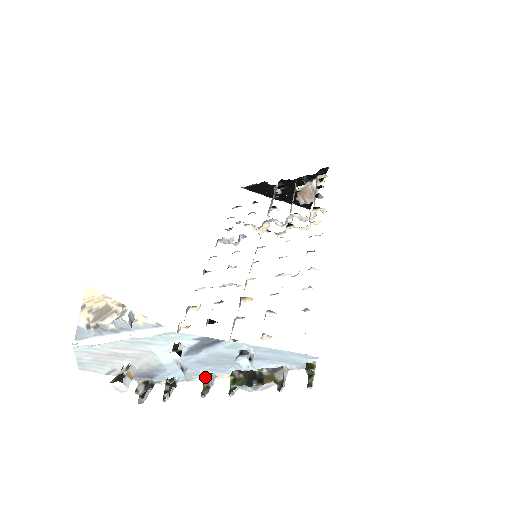
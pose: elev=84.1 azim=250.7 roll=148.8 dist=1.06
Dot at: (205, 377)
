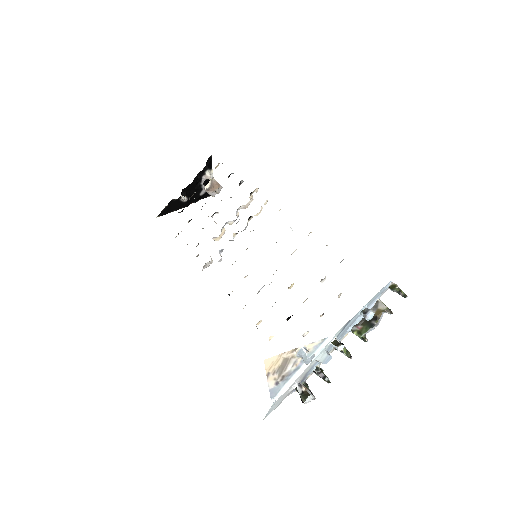
Dot at: occluded
